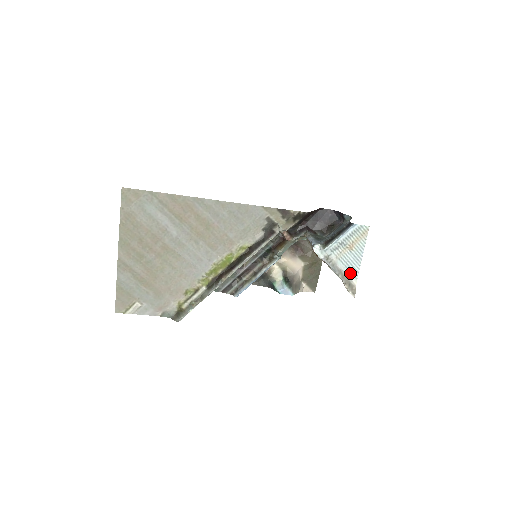
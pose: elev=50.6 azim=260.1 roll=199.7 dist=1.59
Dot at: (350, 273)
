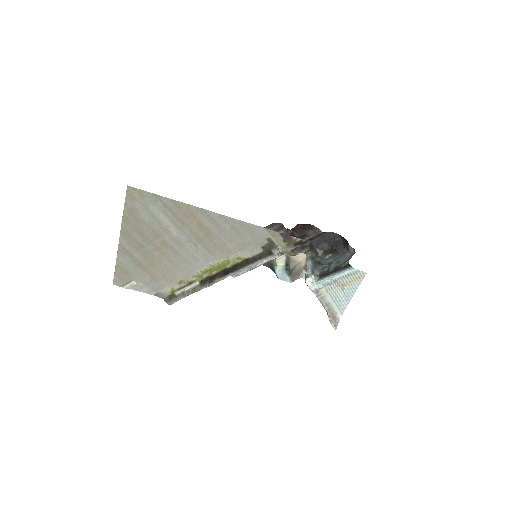
Dot at: (337, 307)
